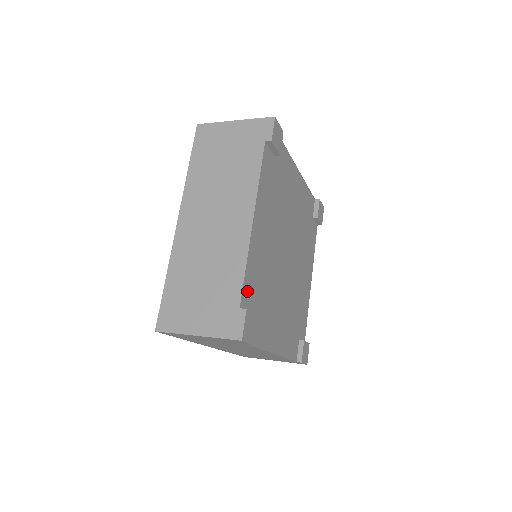
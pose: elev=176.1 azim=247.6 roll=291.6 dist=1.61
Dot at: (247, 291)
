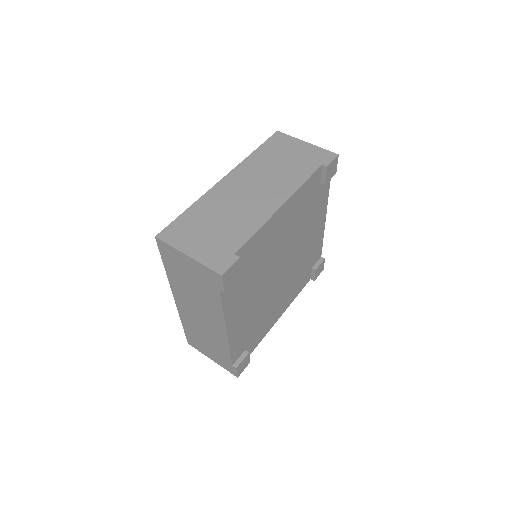
Dot at: (236, 352)
